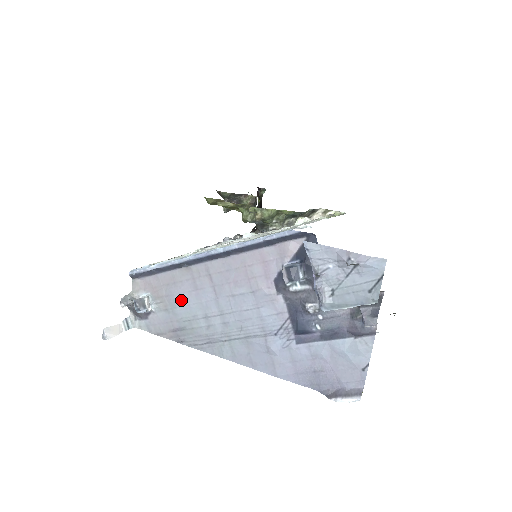
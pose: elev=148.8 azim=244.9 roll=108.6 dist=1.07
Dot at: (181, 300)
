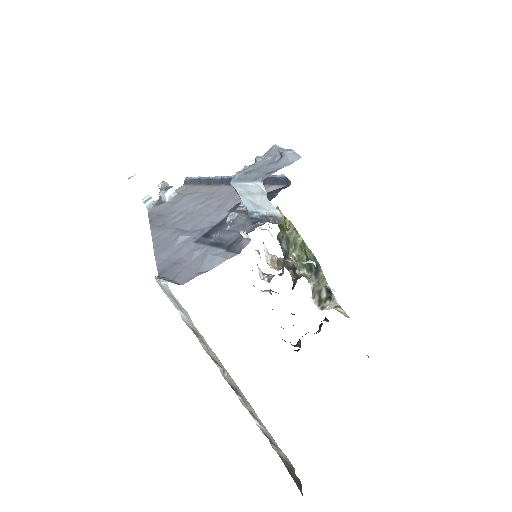
Dot at: (185, 200)
